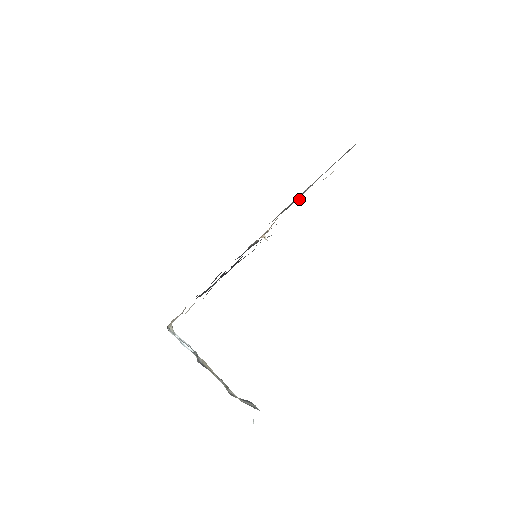
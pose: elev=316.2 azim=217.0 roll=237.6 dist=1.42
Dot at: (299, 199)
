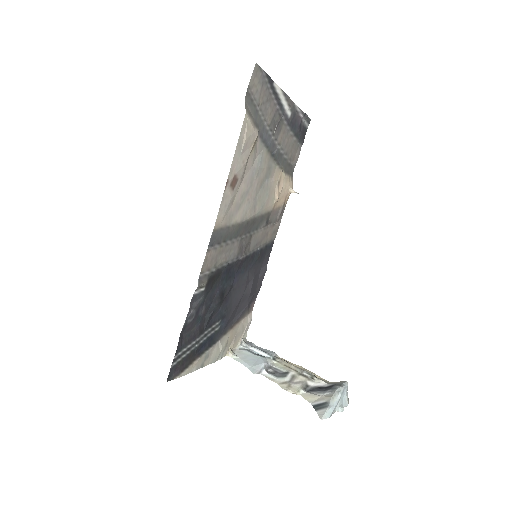
Dot at: (257, 169)
